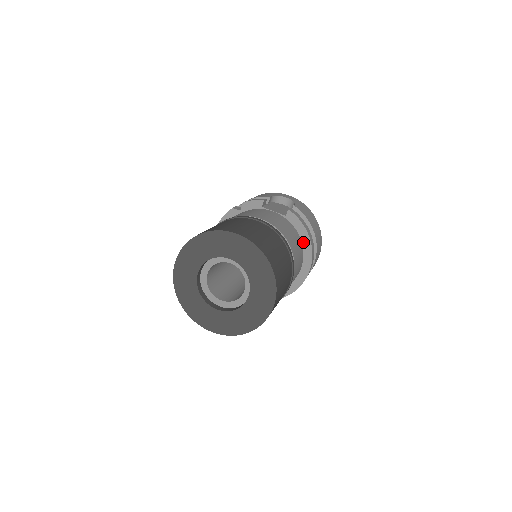
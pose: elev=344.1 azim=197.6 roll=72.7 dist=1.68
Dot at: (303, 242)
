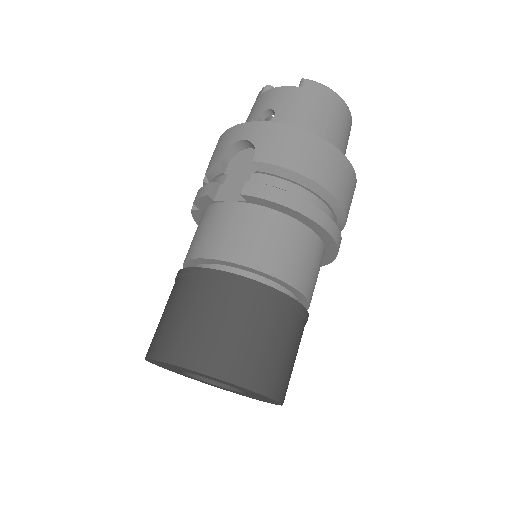
Dot at: (294, 217)
